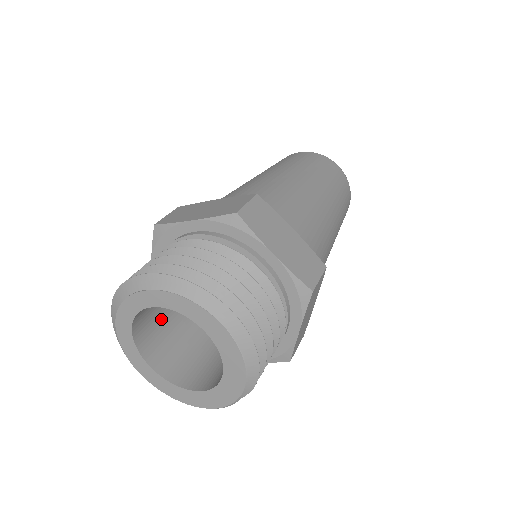
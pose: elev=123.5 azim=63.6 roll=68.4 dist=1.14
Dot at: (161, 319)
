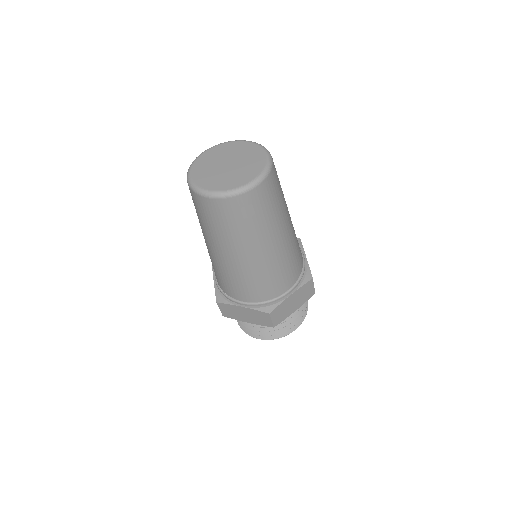
Dot at: occluded
